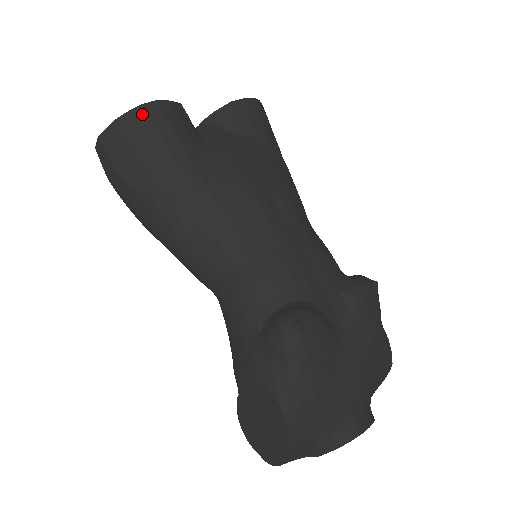
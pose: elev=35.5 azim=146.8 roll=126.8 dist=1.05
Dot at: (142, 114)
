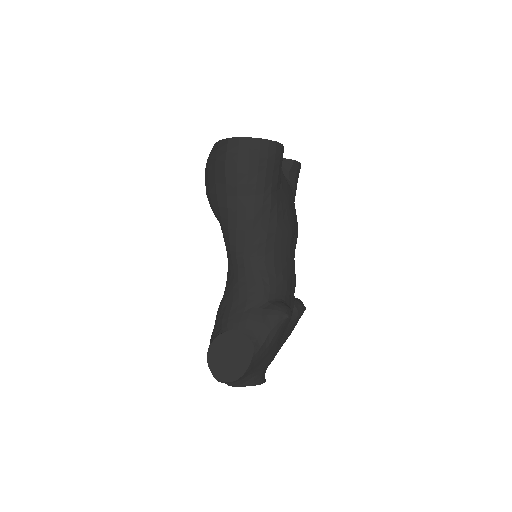
Dot at: (273, 147)
